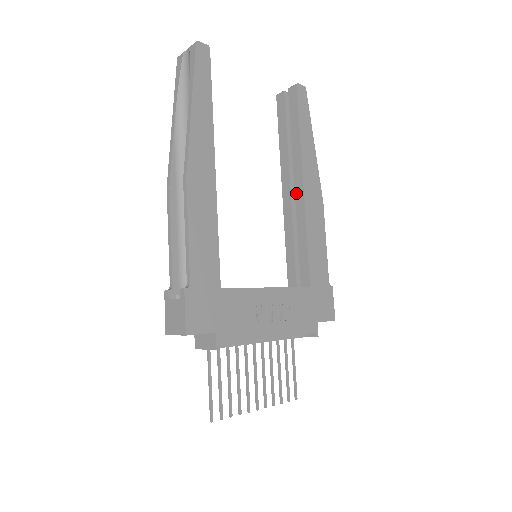
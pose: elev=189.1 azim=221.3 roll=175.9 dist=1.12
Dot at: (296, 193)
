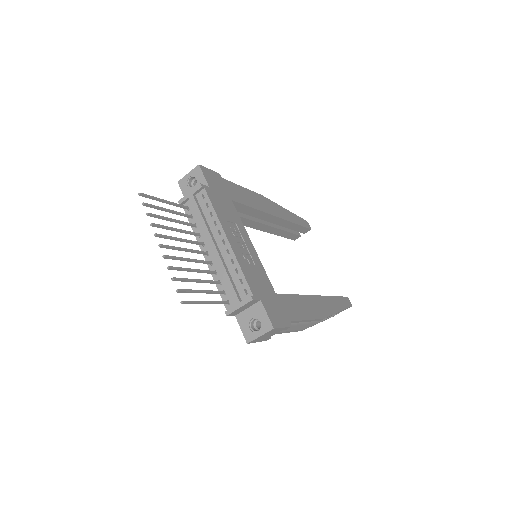
Dot at: occluded
